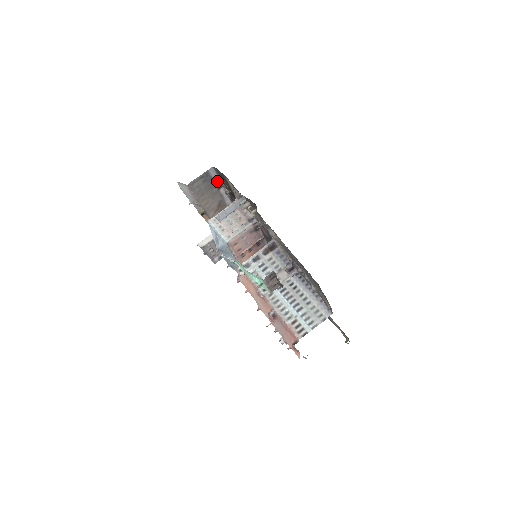
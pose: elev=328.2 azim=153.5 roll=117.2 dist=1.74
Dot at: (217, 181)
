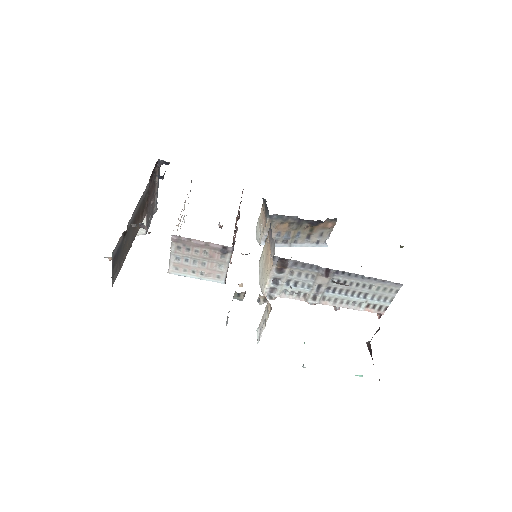
Dot at: (121, 237)
